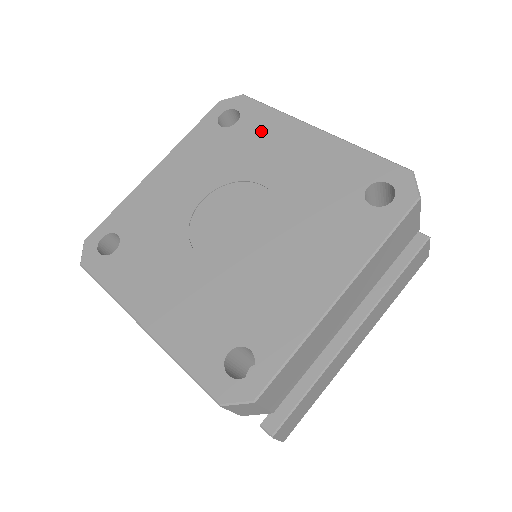
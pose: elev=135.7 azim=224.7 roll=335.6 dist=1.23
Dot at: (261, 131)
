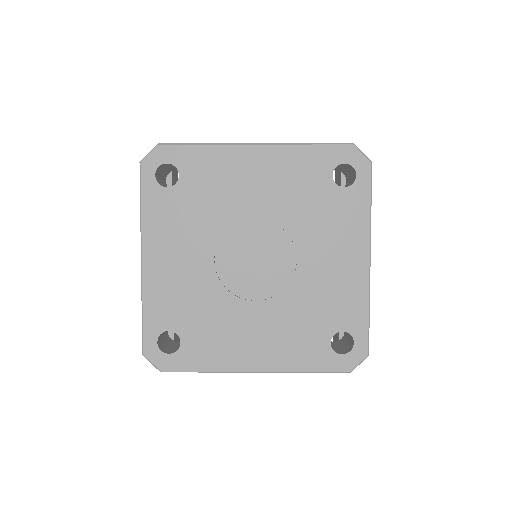
Dot at: (210, 172)
